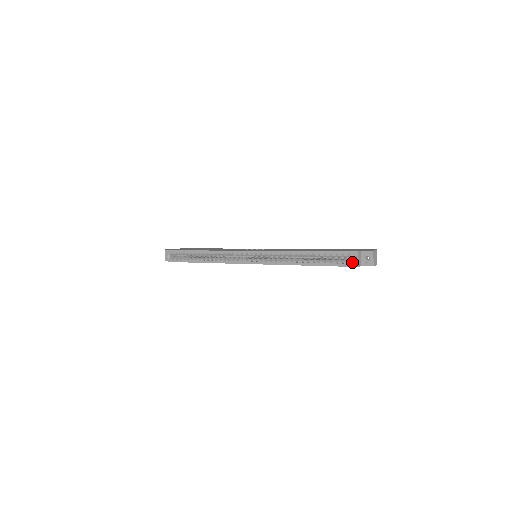
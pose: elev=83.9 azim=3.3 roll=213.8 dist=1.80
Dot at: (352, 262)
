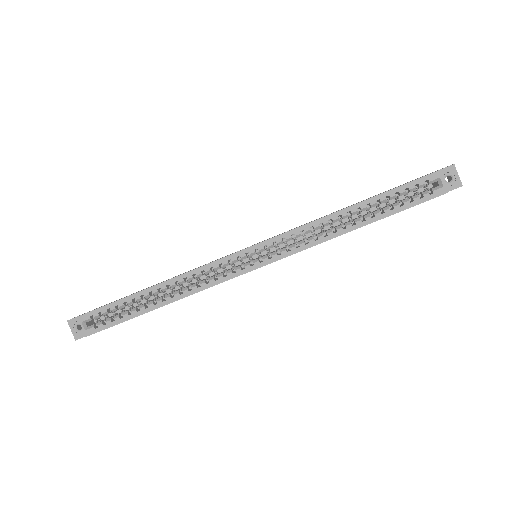
Dot at: (435, 190)
